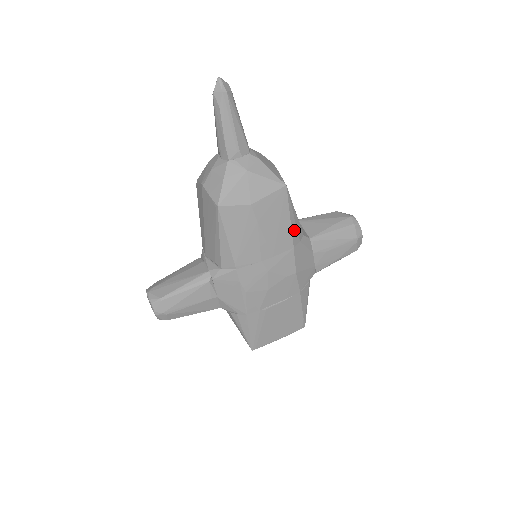
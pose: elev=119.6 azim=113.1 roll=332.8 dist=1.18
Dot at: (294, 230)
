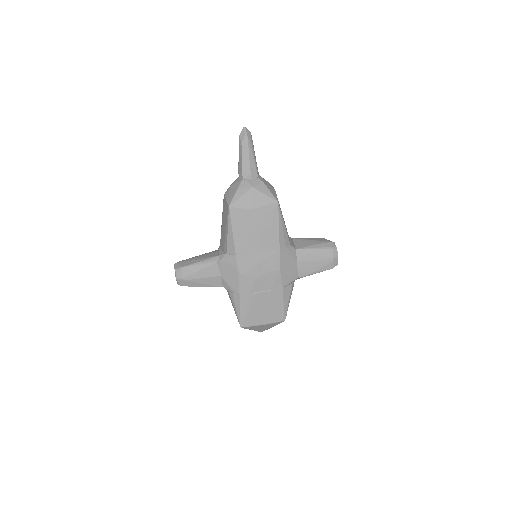
Dot at: (281, 237)
